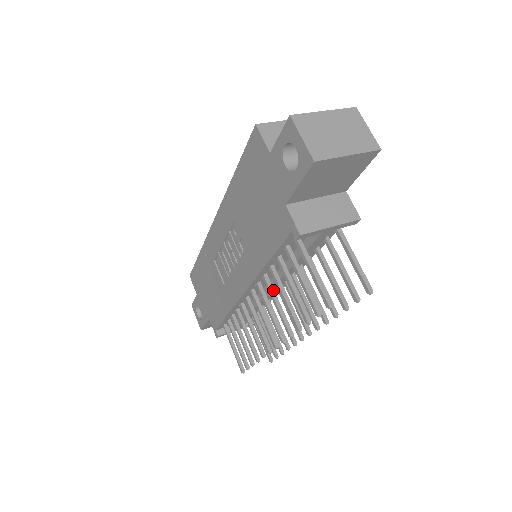
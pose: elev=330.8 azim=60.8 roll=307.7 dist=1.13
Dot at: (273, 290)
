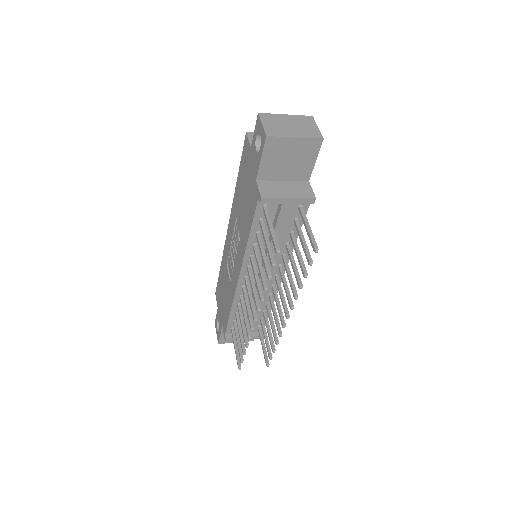
Dot at: (255, 267)
